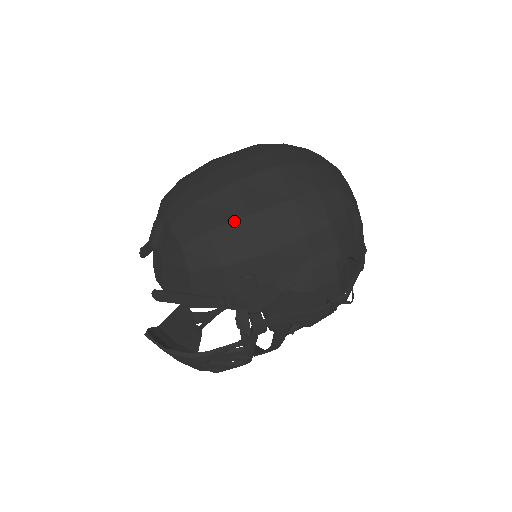
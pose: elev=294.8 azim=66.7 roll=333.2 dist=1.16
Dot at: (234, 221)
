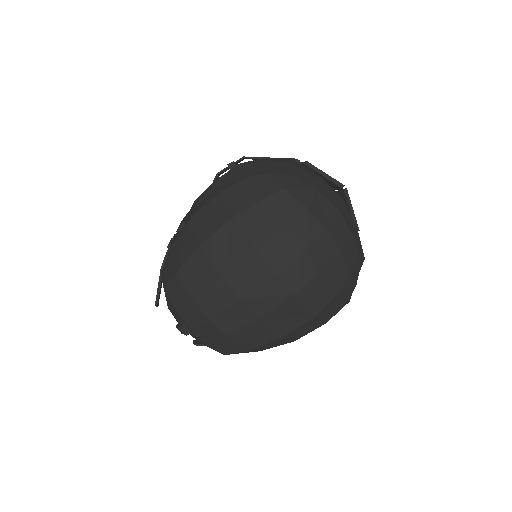
Dot at: (268, 344)
